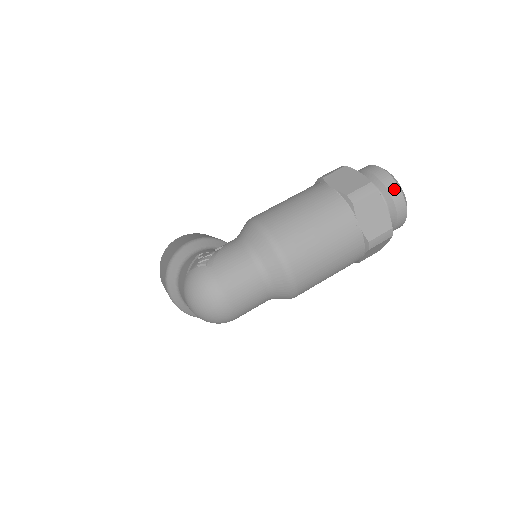
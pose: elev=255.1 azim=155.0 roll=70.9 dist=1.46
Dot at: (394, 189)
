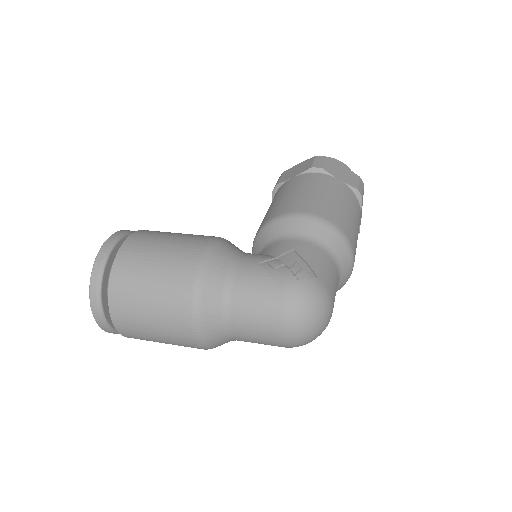
Dot at: occluded
